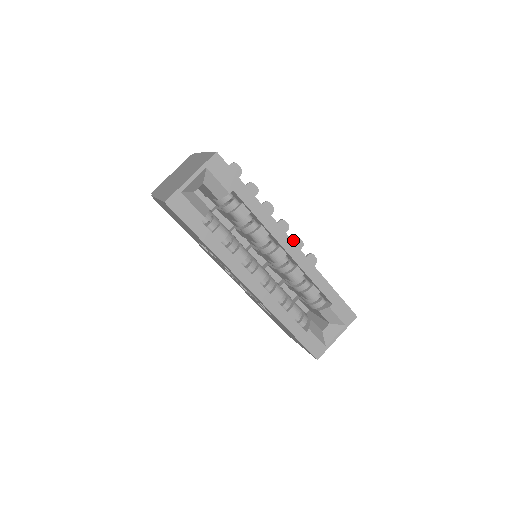
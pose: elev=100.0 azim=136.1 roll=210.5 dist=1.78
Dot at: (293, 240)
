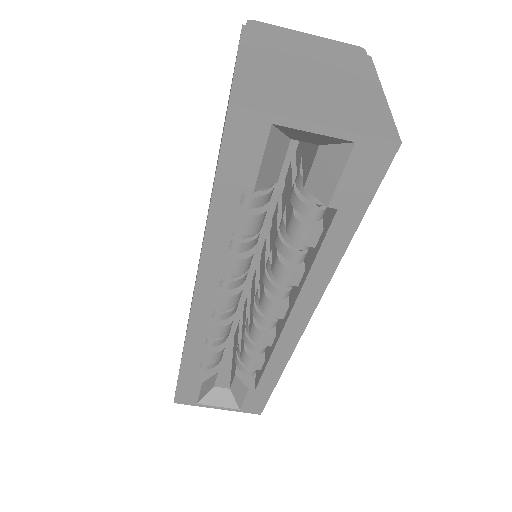
Dot at: occluded
